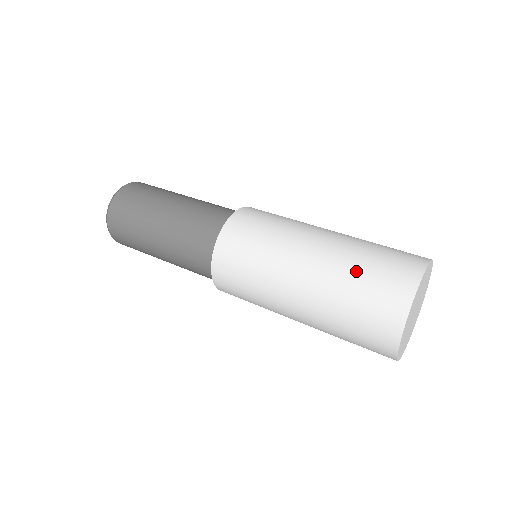
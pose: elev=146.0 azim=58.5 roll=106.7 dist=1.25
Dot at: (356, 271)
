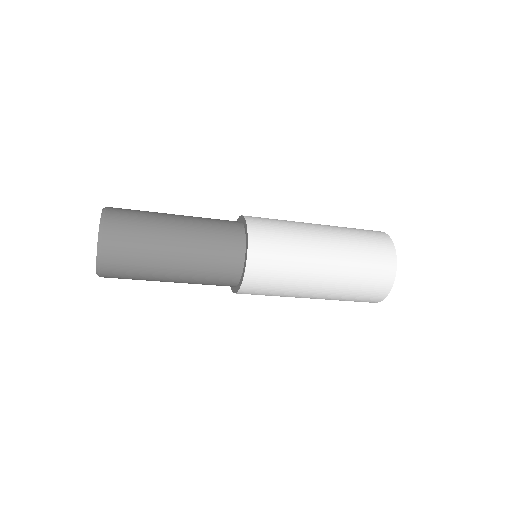
Dot at: (346, 227)
